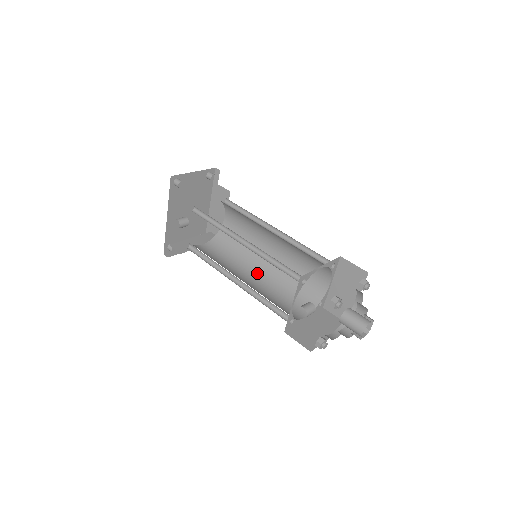
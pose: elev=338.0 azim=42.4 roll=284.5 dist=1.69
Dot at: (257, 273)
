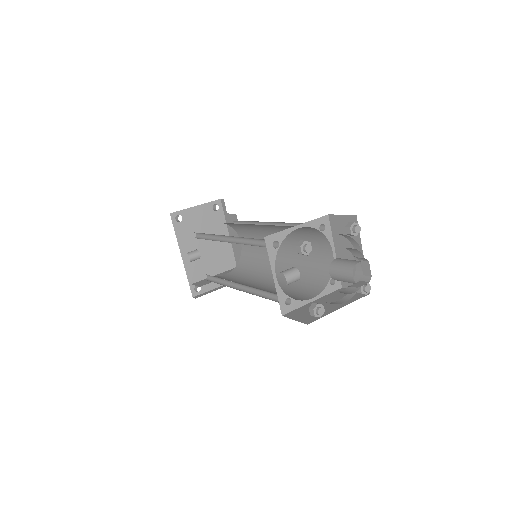
Dot at: (270, 279)
